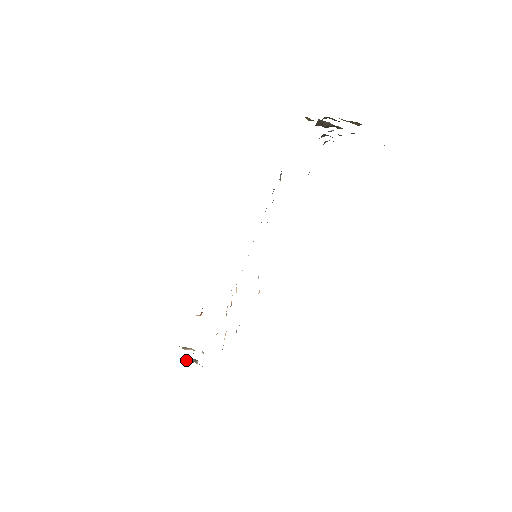
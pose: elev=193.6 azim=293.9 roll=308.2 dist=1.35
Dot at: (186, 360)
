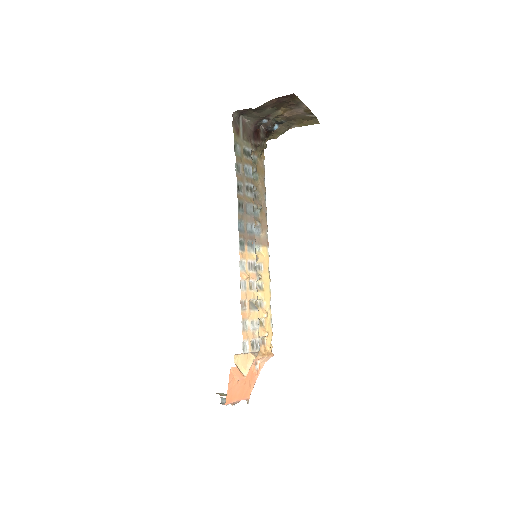
Dot at: (221, 400)
